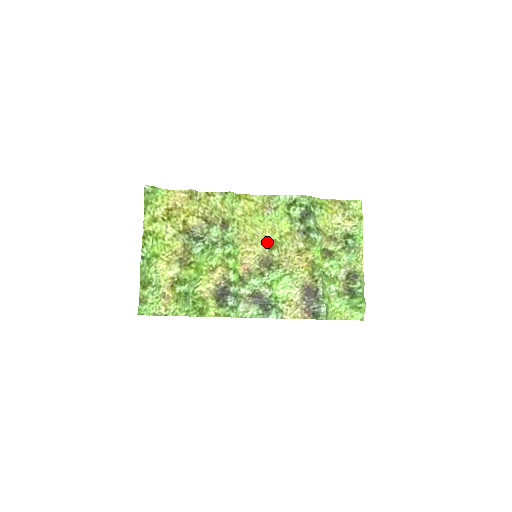
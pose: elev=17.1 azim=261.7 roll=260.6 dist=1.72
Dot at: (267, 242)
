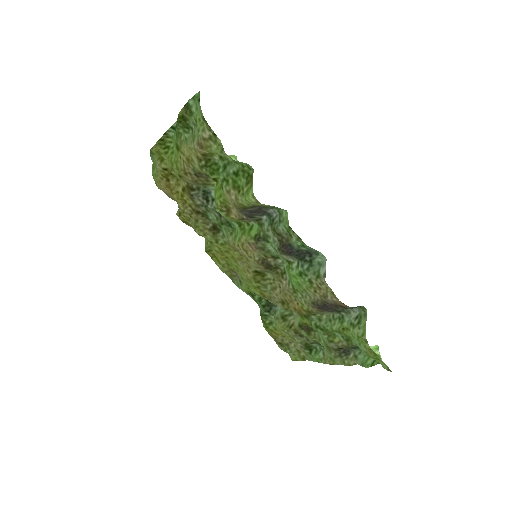
Dot at: (253, 272)
